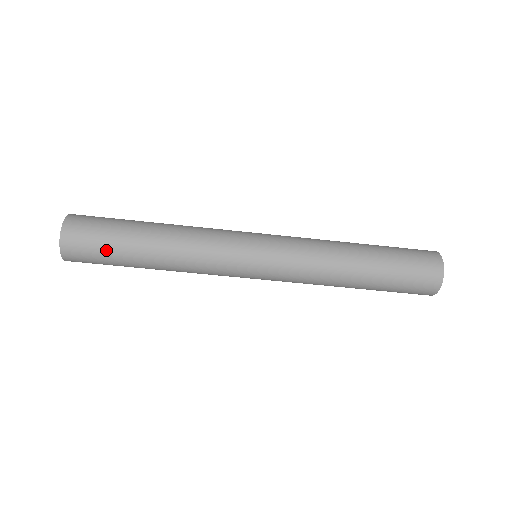
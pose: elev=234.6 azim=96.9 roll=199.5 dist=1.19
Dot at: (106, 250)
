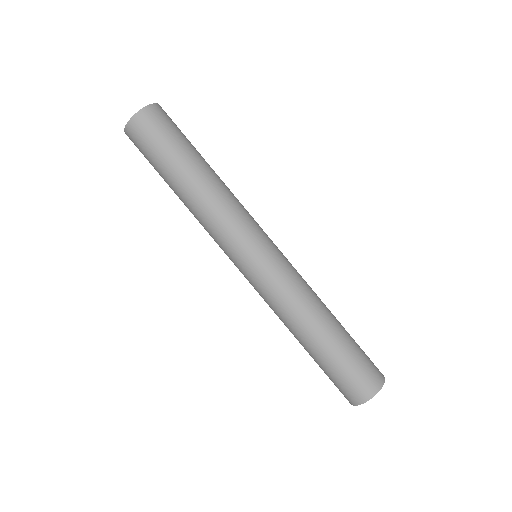
Dot at: (181, 136)
